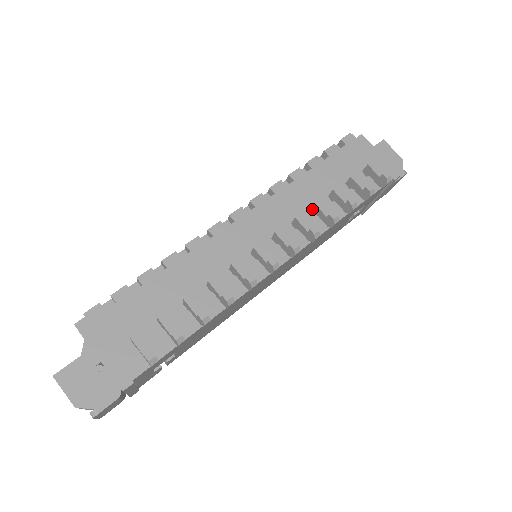
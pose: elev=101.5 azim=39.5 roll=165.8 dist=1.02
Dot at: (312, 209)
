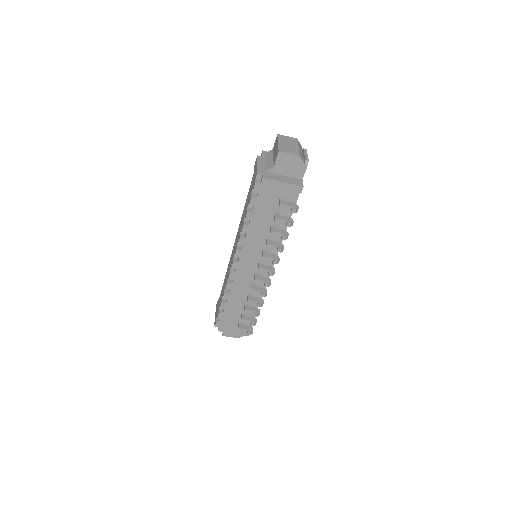
Dot at: occluded
